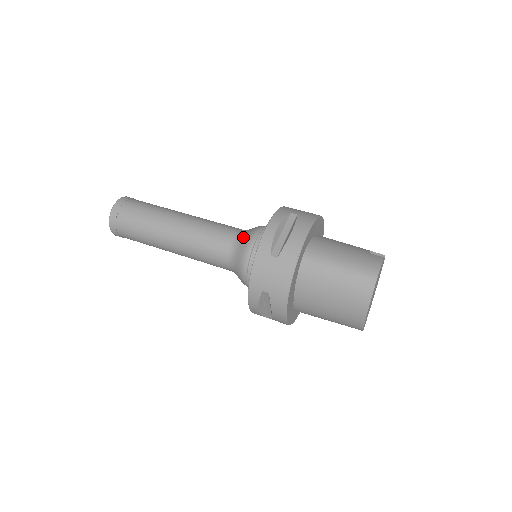
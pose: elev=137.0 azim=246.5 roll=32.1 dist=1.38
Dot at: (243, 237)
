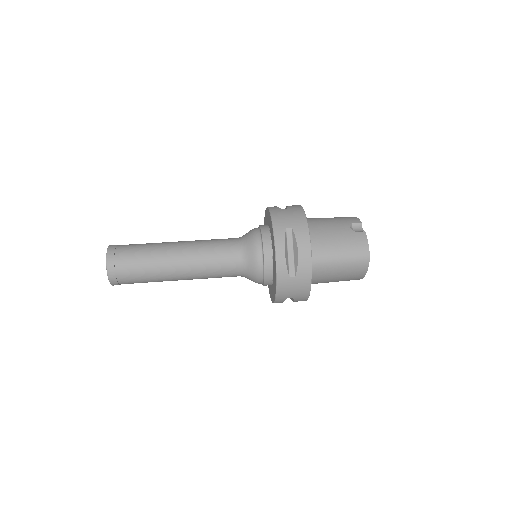
Dot at: (247, 255)
